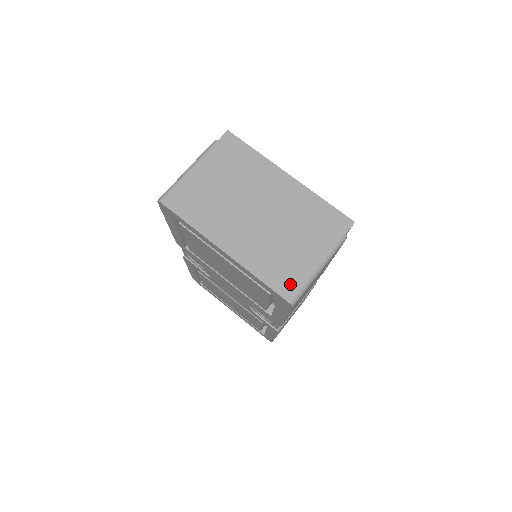
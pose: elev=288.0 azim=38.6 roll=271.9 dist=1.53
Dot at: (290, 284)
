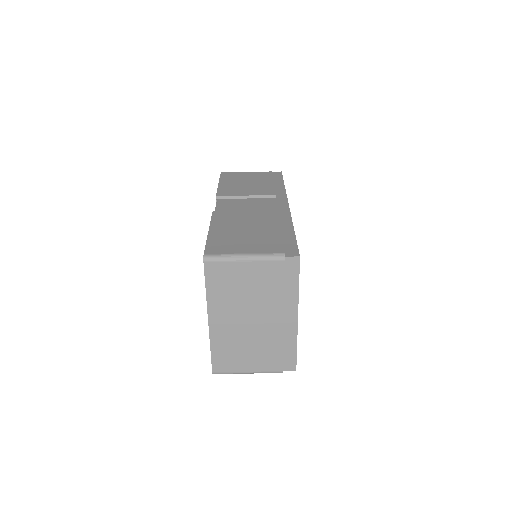
Dot at: (224, 367)
